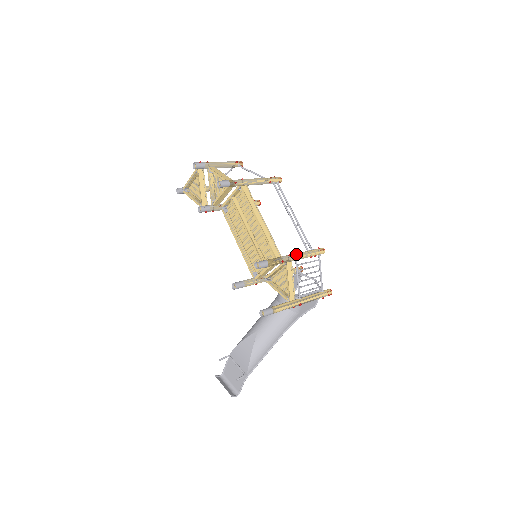
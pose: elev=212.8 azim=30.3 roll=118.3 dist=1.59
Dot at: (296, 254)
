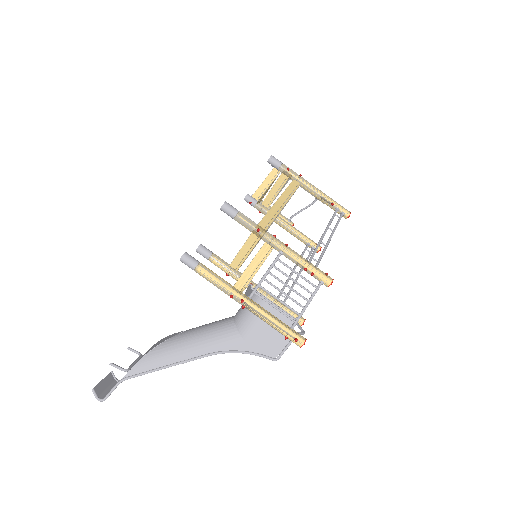
Dot at: (285, 244)
